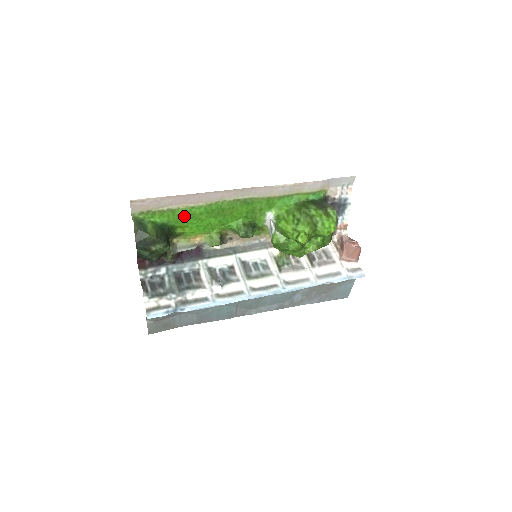
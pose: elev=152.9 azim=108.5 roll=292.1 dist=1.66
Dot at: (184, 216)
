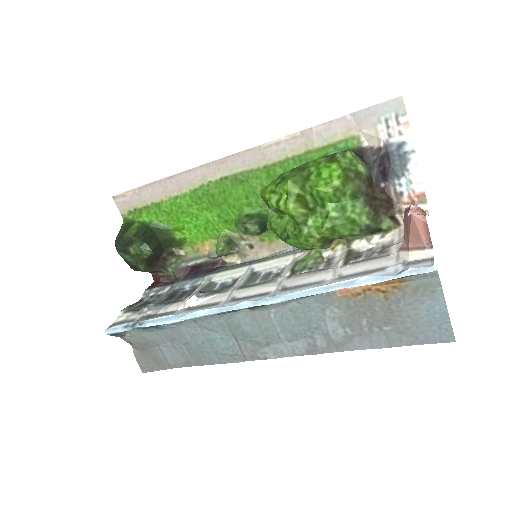
Dot at: (172, 211)
